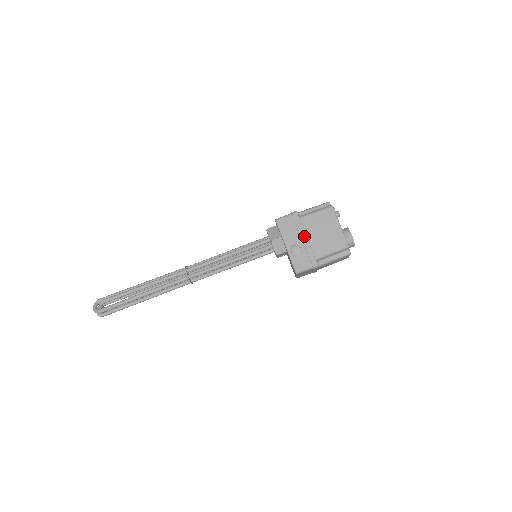
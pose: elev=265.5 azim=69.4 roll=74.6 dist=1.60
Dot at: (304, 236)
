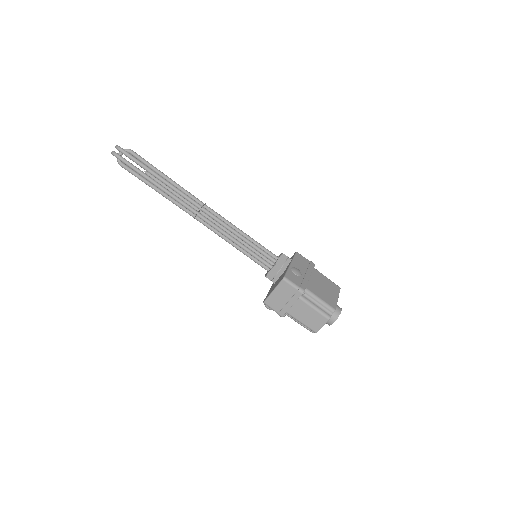
Dot at: (309, 274)
